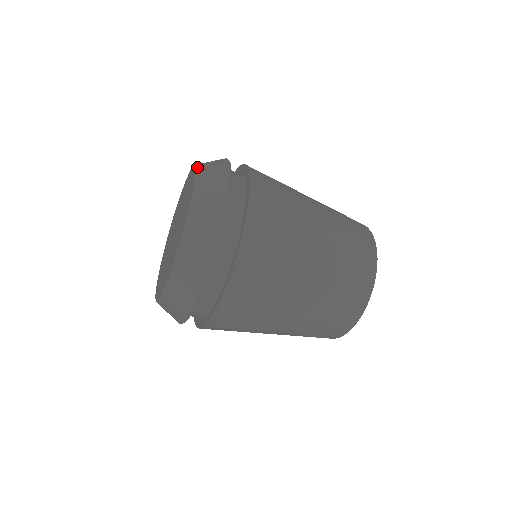
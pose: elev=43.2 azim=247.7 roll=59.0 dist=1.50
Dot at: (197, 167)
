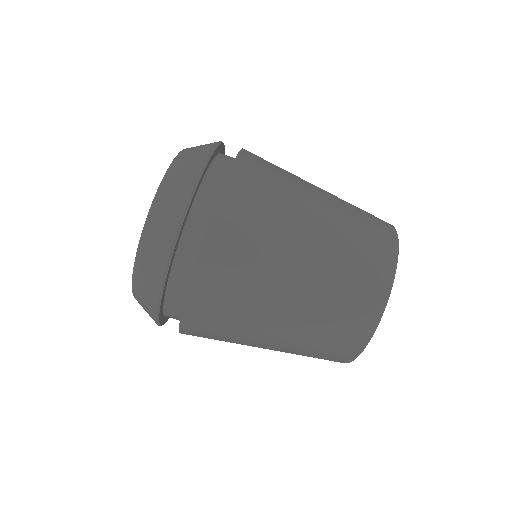
Dot at: occluded
